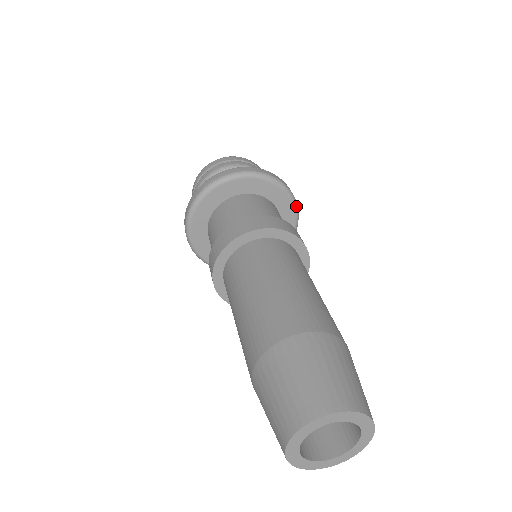
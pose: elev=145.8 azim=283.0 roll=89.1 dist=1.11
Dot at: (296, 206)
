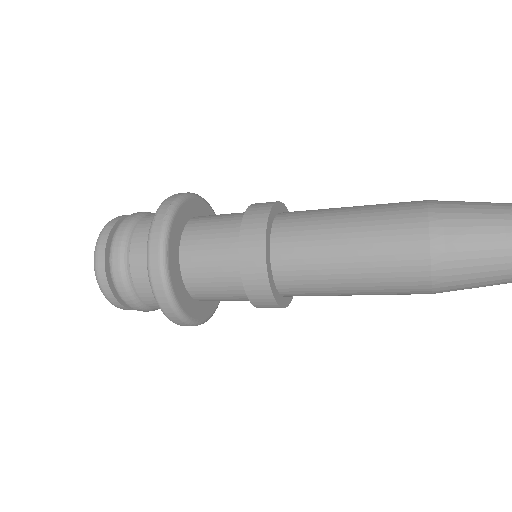
Dot at: occluded
